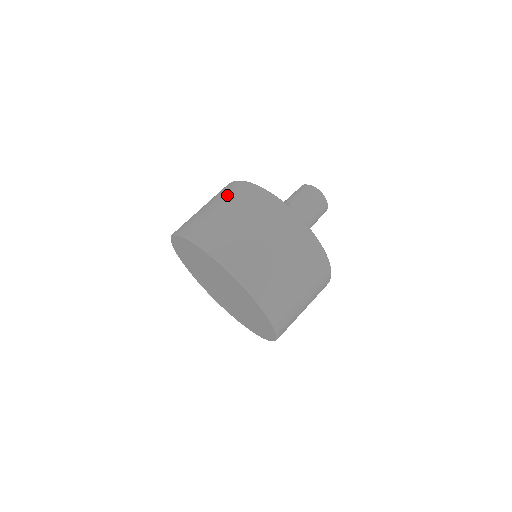
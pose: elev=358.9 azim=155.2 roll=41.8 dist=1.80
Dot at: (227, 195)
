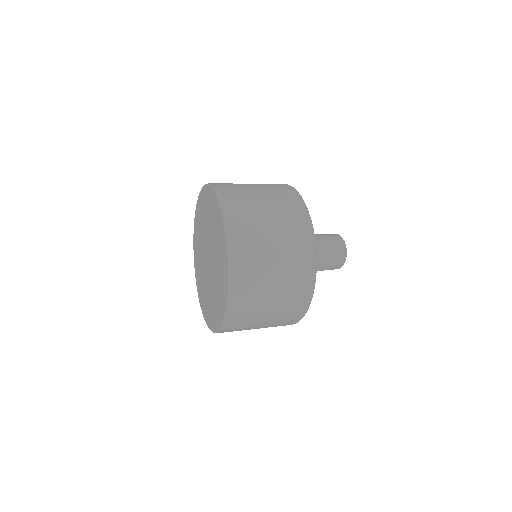
Dot at: occluded
